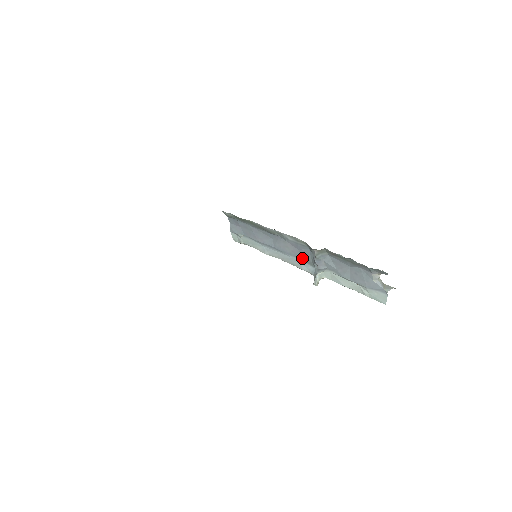
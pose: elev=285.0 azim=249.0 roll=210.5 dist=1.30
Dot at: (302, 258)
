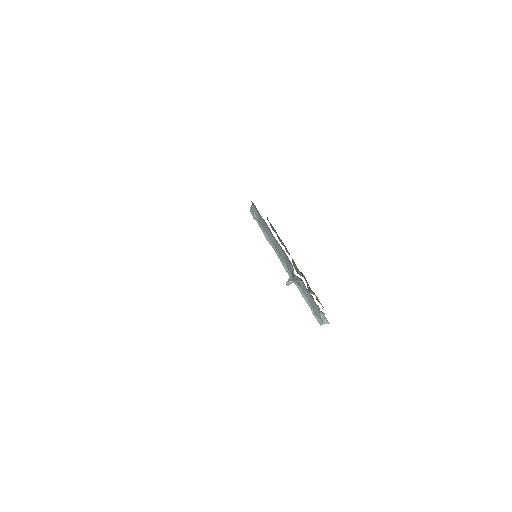
Dot at: (287, 265)
